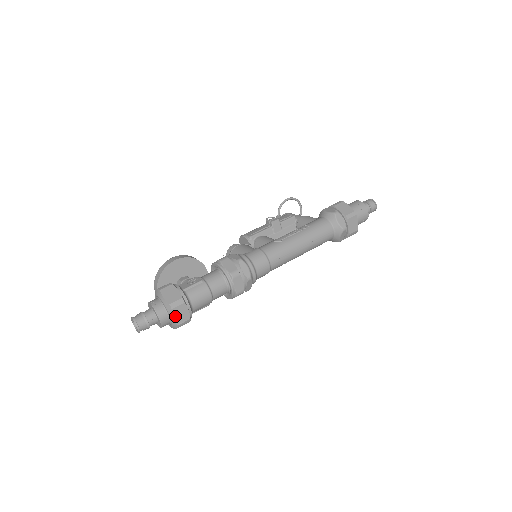
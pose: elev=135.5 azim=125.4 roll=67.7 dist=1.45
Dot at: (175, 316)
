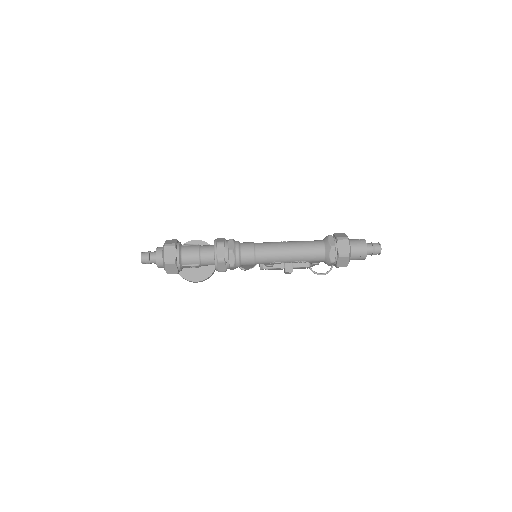
Dot at: (165, 253)
